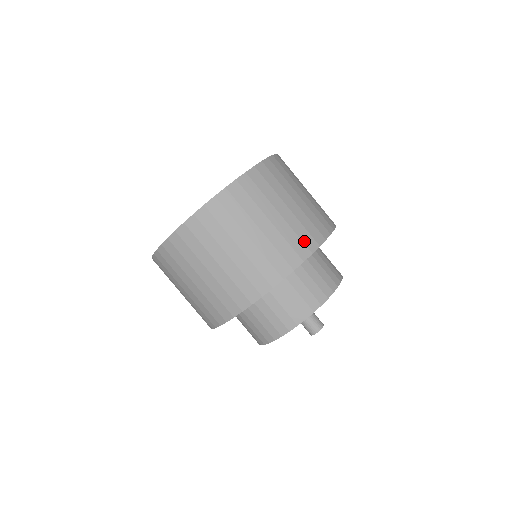
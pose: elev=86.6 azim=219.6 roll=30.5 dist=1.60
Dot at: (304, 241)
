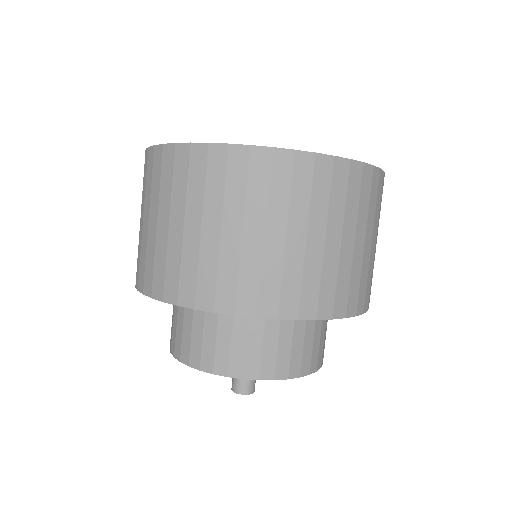
Dot at: (366, 293)
